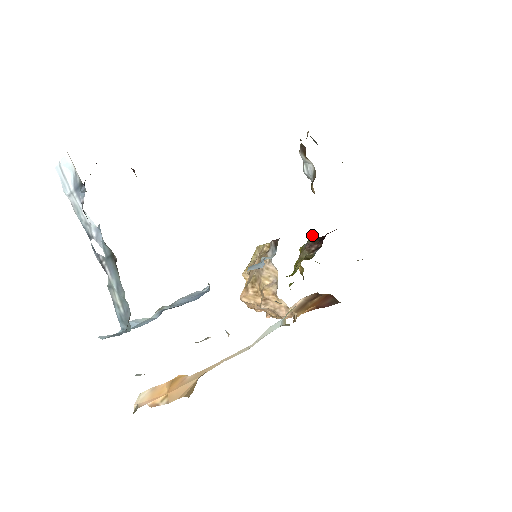
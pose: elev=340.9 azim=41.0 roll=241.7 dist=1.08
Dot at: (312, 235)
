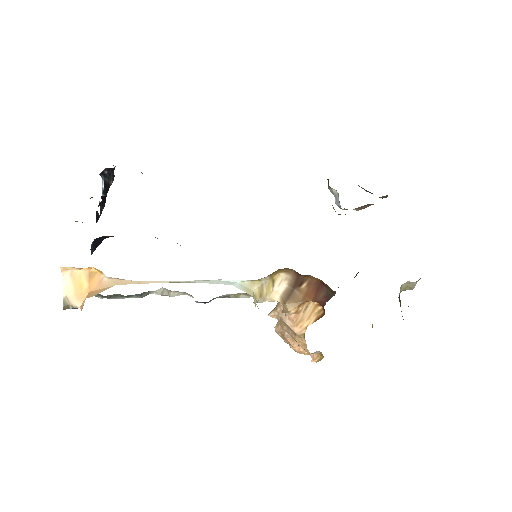
Dot at: occluded
